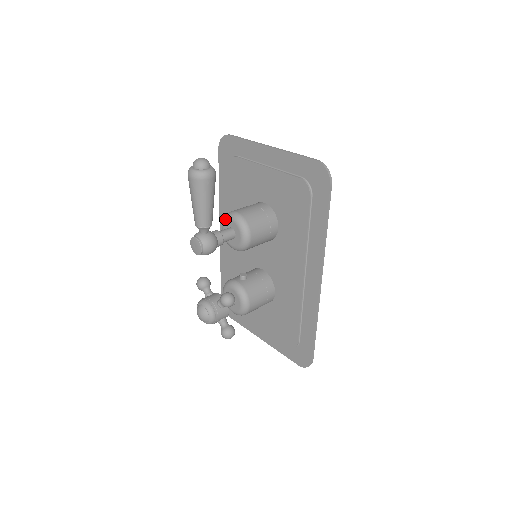
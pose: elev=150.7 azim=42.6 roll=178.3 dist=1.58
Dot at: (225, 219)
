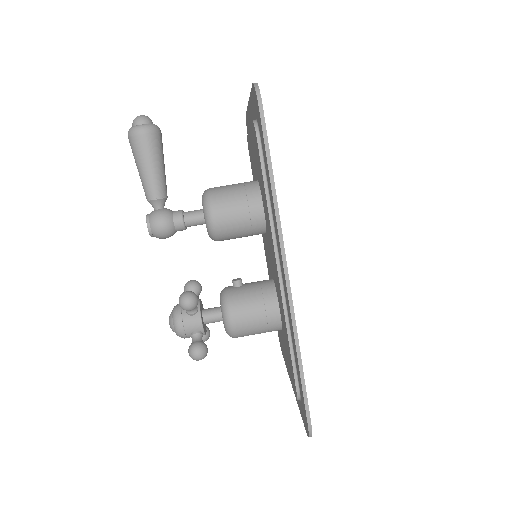
Dot at: occluded
